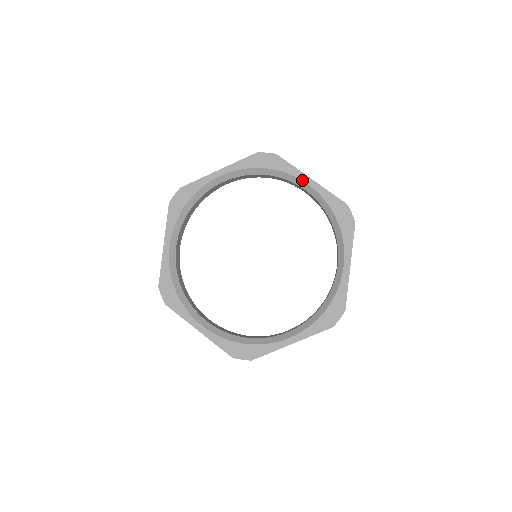
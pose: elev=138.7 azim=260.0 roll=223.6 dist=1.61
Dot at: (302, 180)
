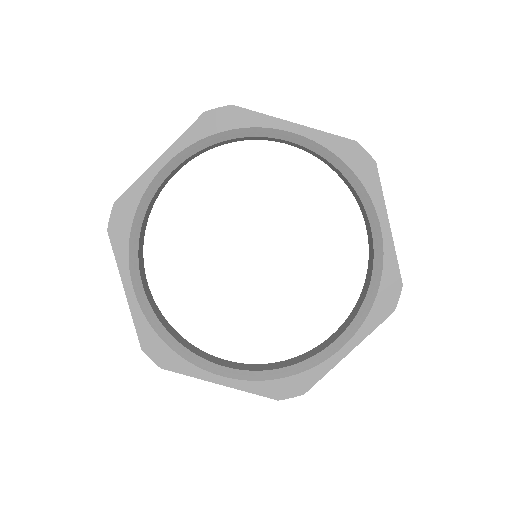
Dot at: (379, 217)
